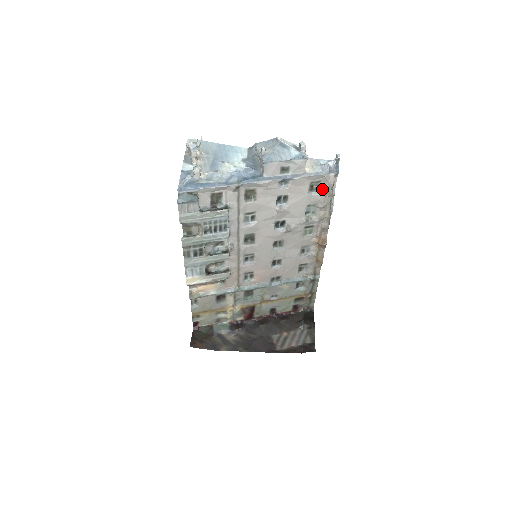
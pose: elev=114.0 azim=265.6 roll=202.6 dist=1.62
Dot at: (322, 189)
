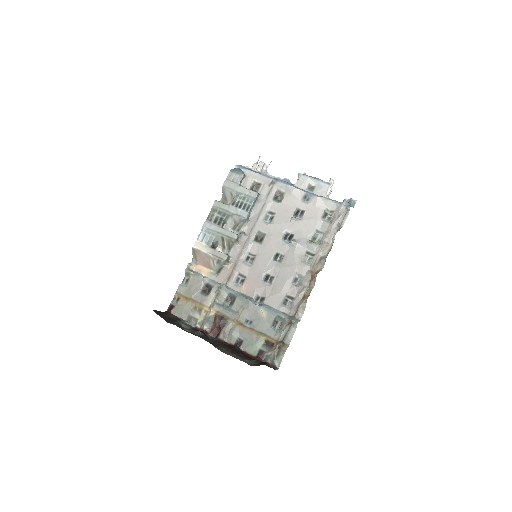
Dot at: (333, 219)
